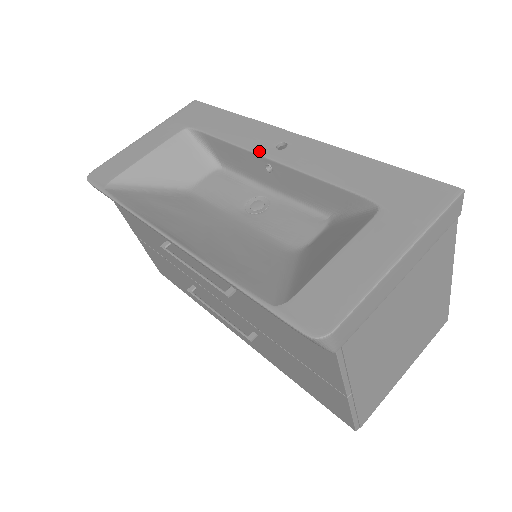
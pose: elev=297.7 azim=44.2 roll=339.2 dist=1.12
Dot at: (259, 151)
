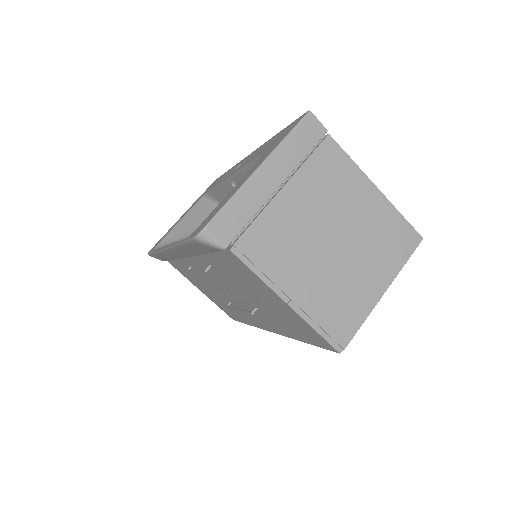
Dot at: (227, 178)
